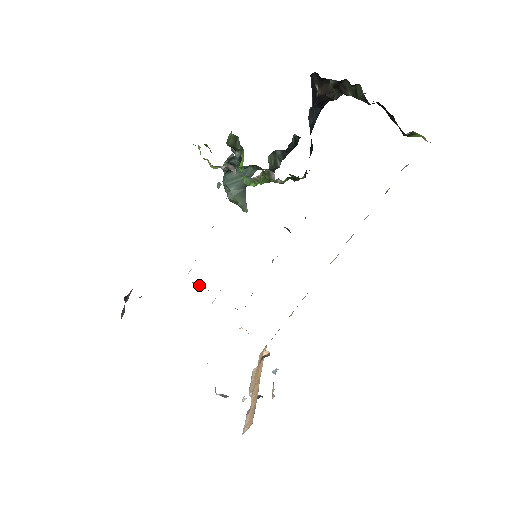
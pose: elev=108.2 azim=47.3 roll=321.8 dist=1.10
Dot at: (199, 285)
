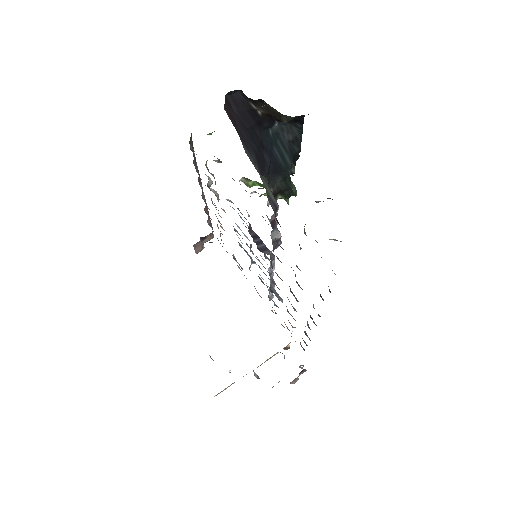
Dot at: occluded
